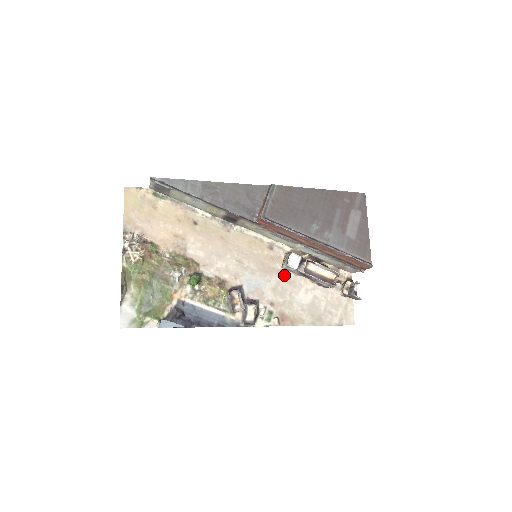
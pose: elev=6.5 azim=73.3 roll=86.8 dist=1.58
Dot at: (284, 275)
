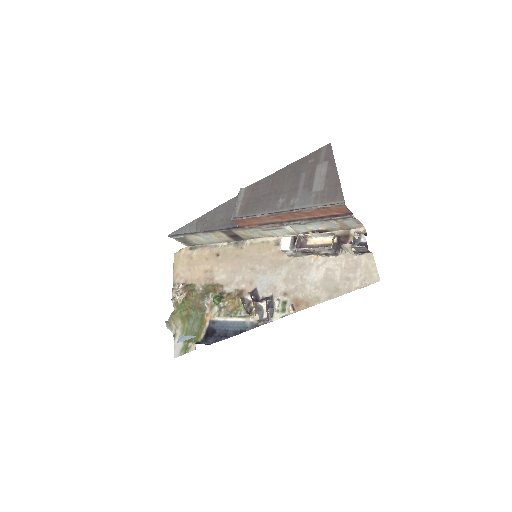
Dot at: (293, 262)
